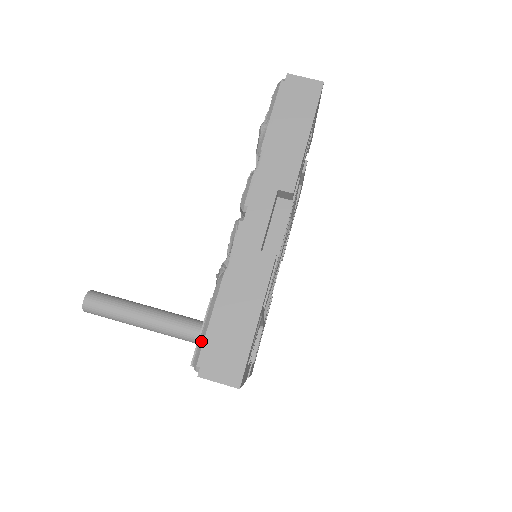
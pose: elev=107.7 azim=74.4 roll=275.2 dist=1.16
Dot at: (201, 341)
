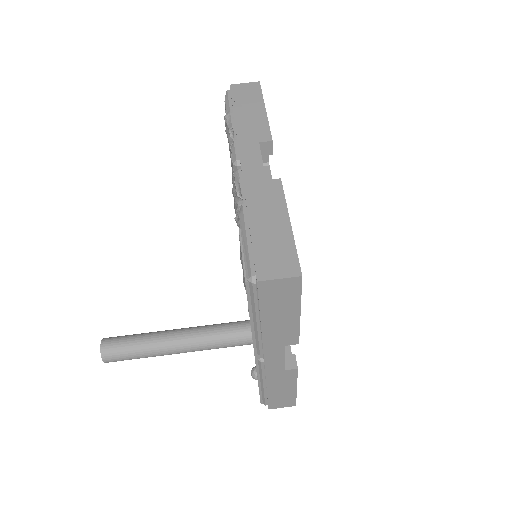
Dot at: (246, 258)
